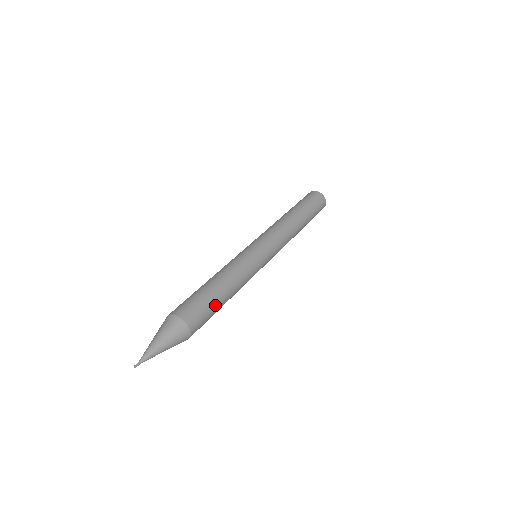
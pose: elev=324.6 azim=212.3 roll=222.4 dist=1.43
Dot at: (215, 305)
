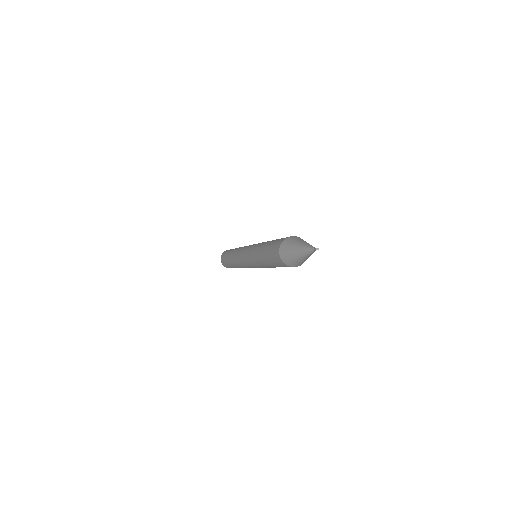
Dot at: occluded
